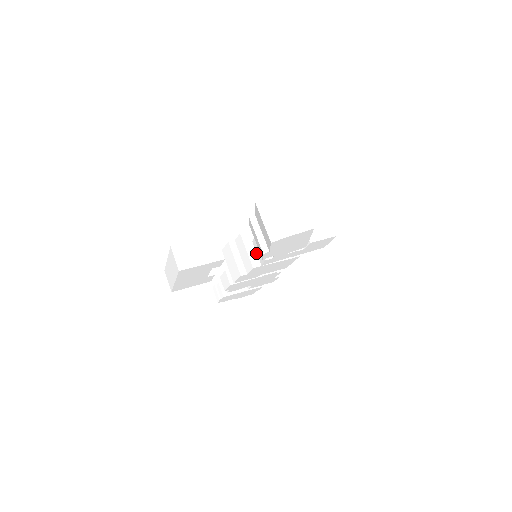
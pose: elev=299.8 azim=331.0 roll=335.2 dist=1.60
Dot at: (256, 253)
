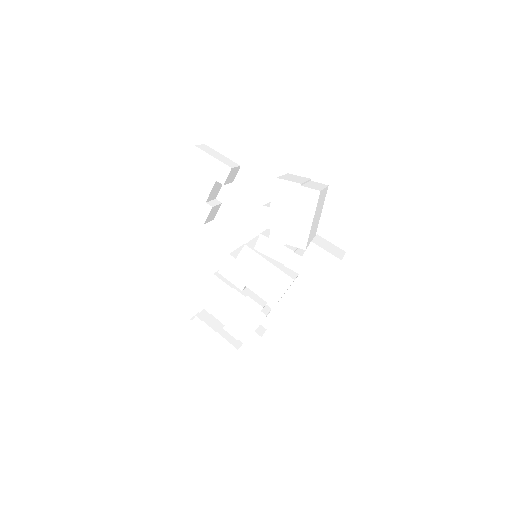
Dot at: occluded
